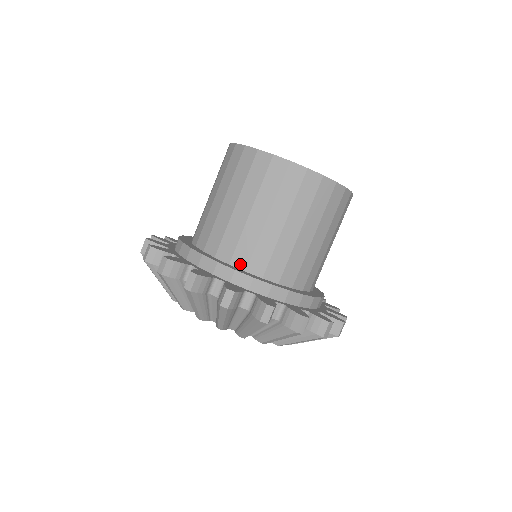
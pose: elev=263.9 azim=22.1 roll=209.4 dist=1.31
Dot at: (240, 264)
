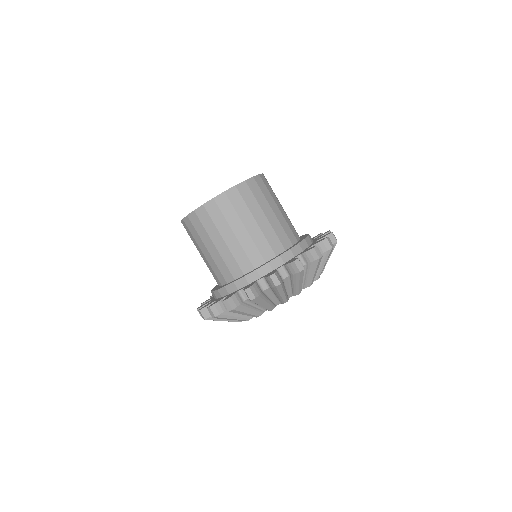
Dot at: (223, 282)
